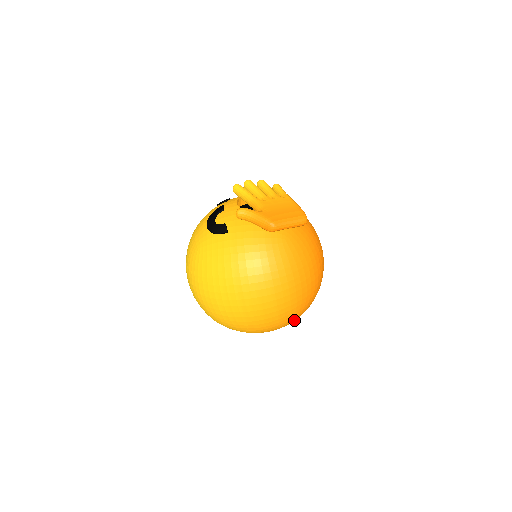
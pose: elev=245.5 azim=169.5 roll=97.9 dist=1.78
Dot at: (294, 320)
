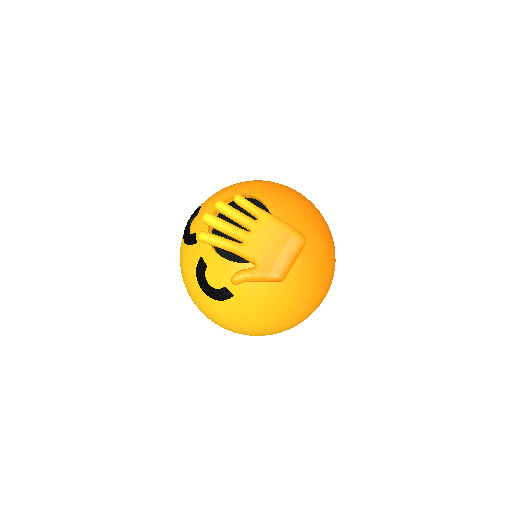
Dot at: occluded
